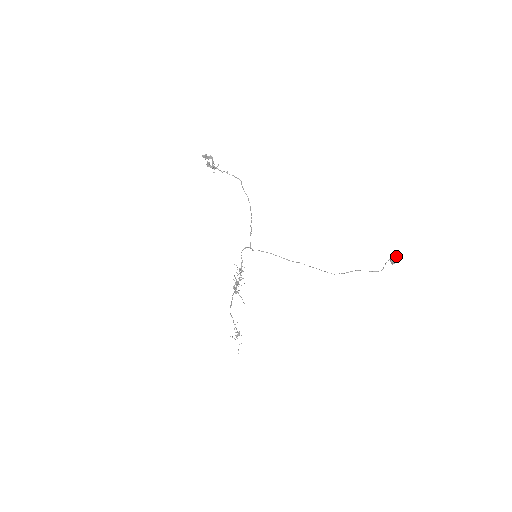
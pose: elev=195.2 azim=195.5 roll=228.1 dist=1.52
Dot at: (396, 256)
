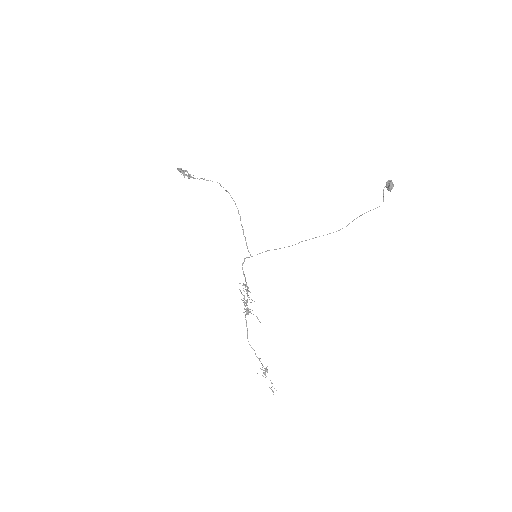
Dot at: (390, 181)
